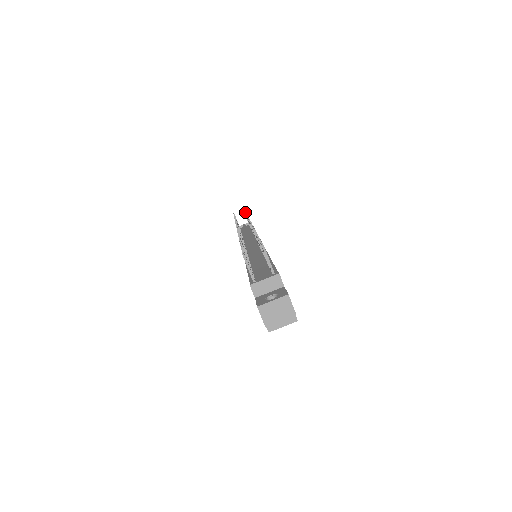
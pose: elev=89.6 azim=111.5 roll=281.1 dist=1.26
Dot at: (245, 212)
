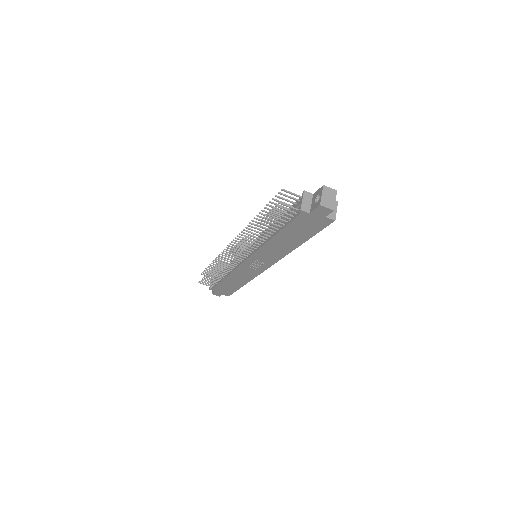
Dot at: (209, 264)
